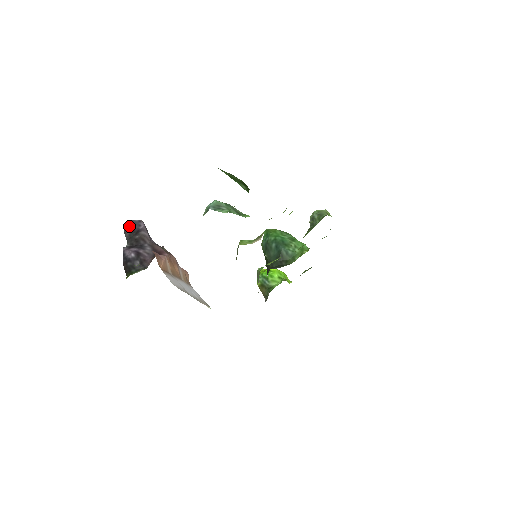
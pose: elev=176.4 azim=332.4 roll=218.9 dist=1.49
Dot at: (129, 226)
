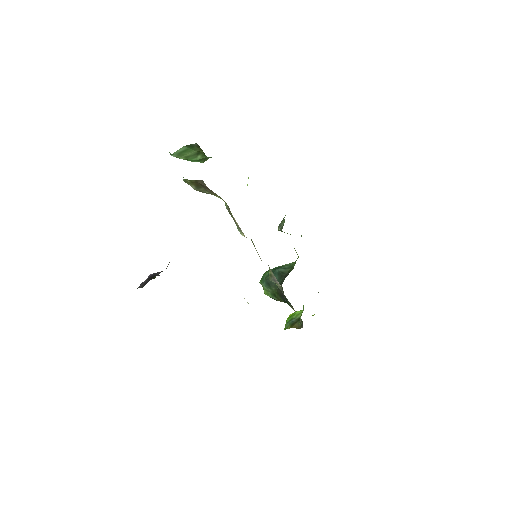
Dot at: (140, 285)
